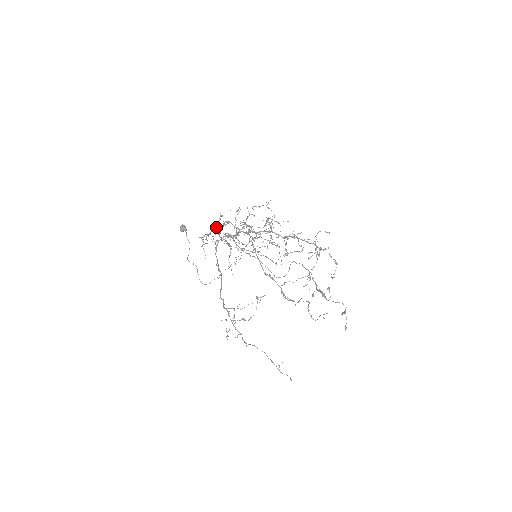
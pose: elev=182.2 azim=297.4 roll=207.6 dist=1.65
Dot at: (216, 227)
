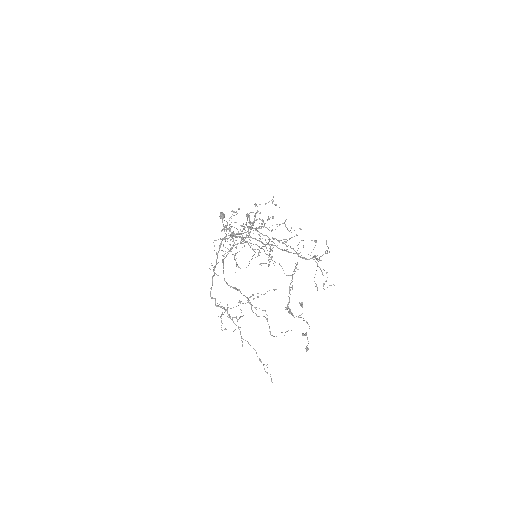
Dot at: (227, 224)
